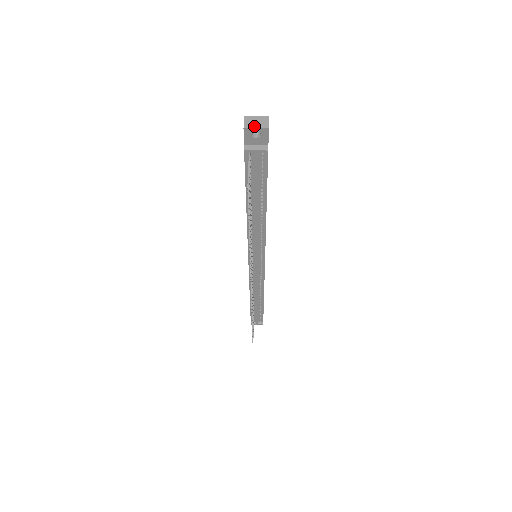
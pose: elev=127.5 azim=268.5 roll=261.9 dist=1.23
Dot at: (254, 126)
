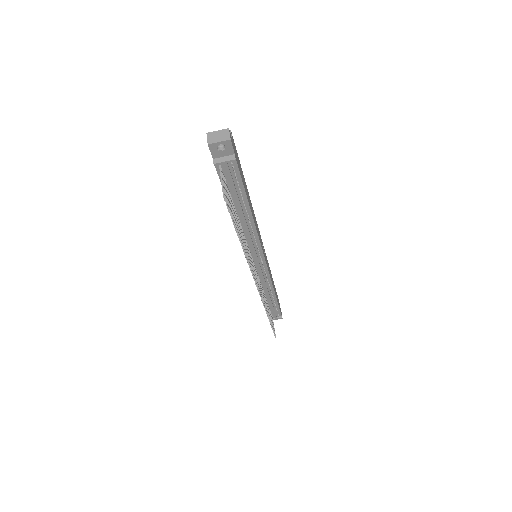
Dot at: (217, 140)
